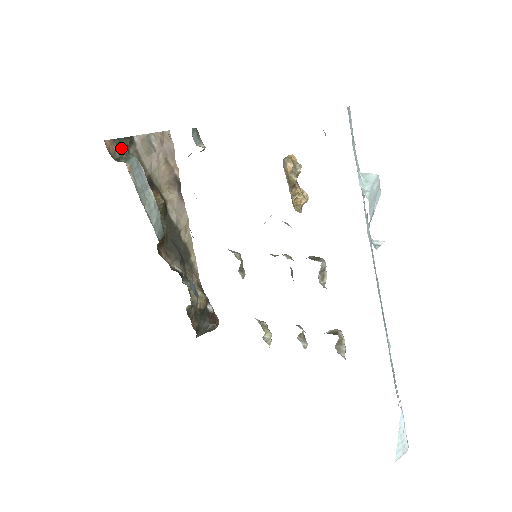
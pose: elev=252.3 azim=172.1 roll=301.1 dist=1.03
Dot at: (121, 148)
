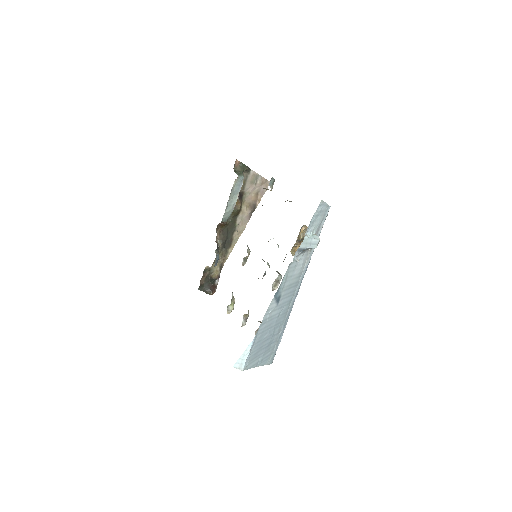
Dot at: (241, 168)
